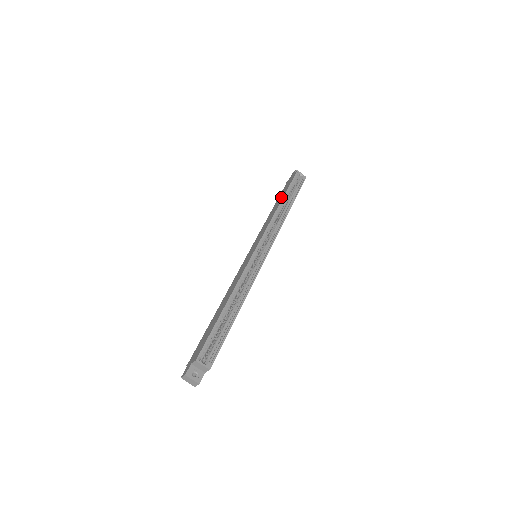
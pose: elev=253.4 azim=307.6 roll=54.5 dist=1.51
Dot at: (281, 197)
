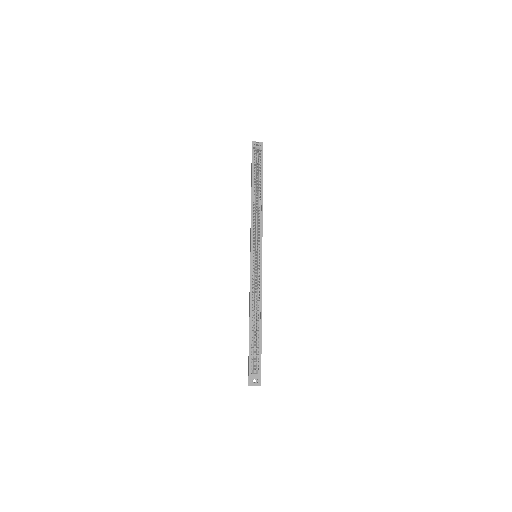
Dot at: occluded
